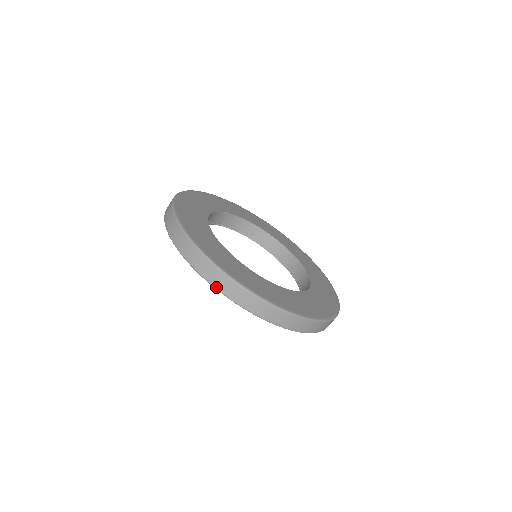
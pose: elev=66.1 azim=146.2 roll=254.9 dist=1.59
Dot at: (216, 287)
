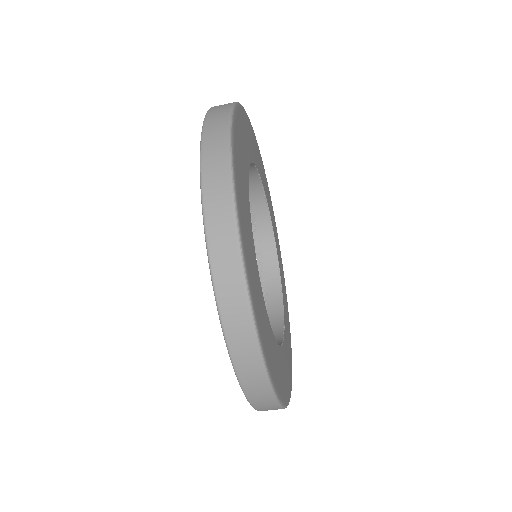
Dot at: occluded
